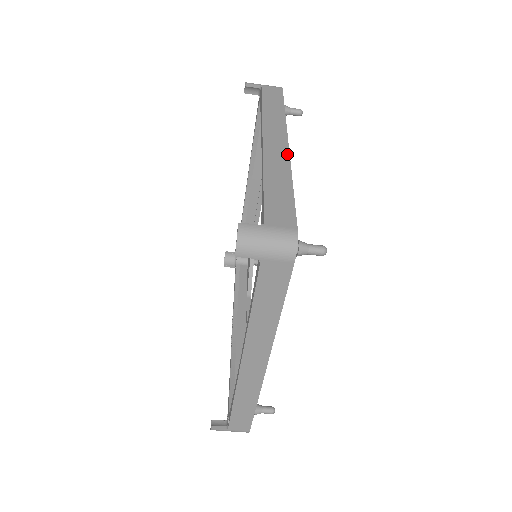
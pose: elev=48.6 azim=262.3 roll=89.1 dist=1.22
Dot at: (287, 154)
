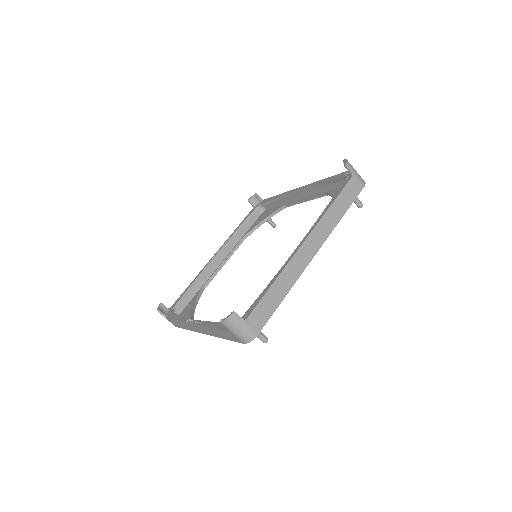
Dot at: occluded
